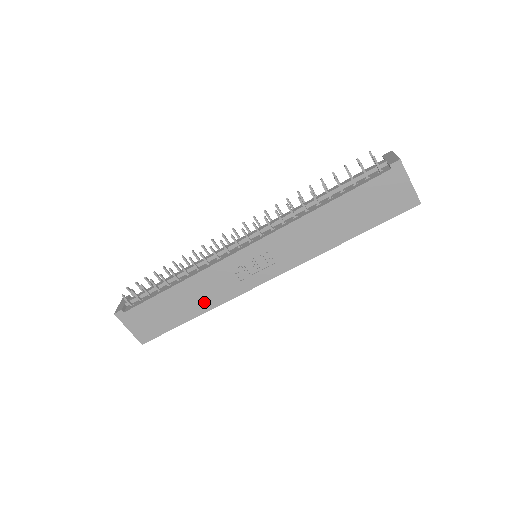
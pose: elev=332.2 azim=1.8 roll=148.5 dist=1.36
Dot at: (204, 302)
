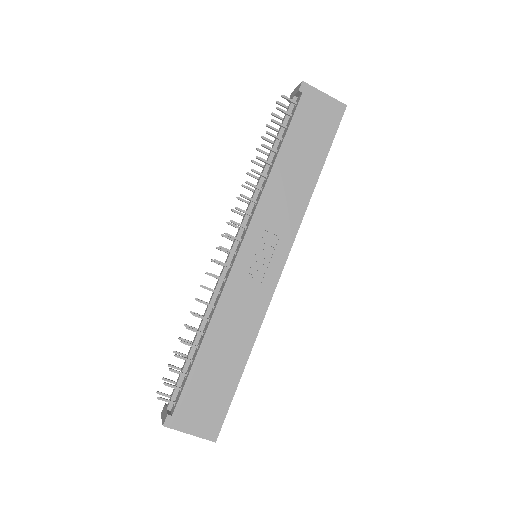
Dot at: (243, 336)
